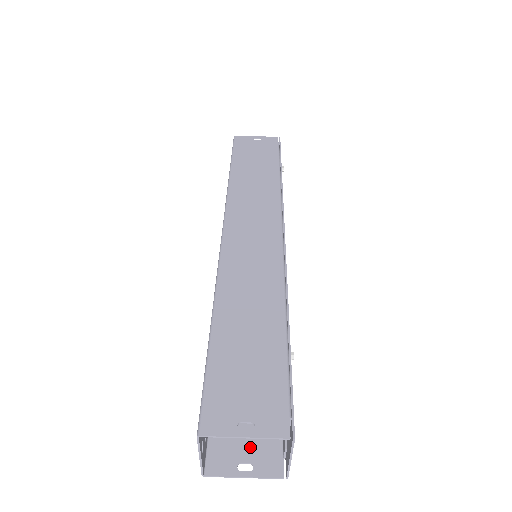
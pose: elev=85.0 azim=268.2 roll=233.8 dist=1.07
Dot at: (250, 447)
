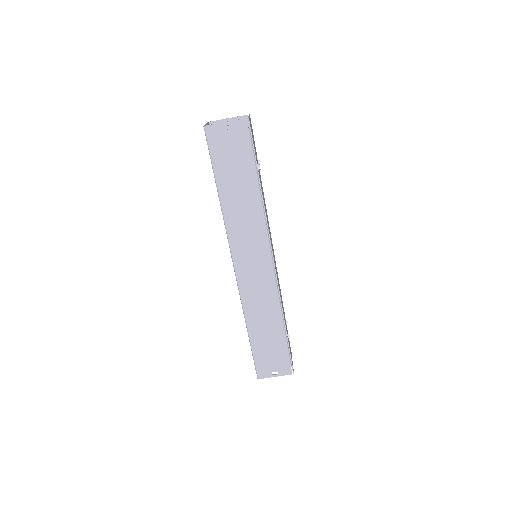
Dot at: occluded
